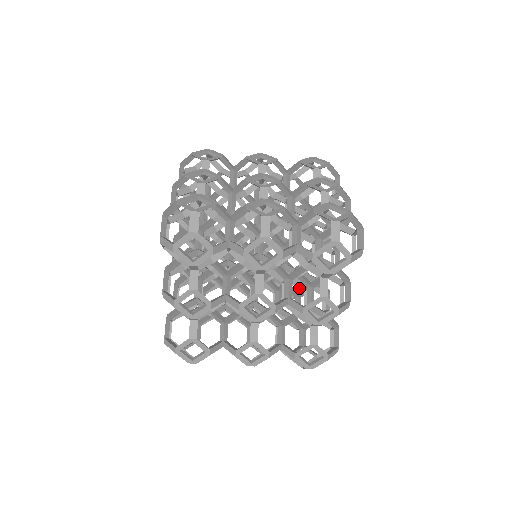
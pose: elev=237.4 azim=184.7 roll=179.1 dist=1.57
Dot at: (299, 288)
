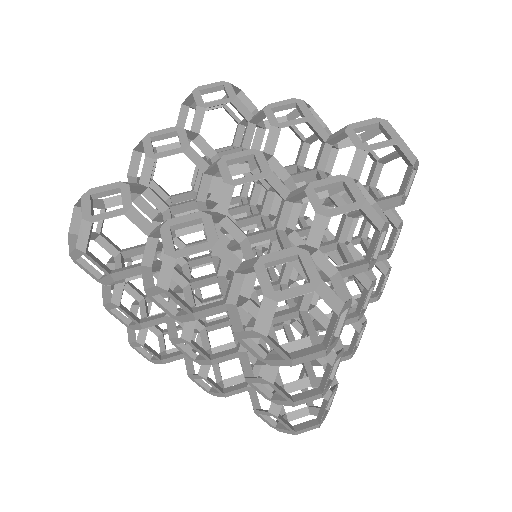
Dot at: (358, 287)
